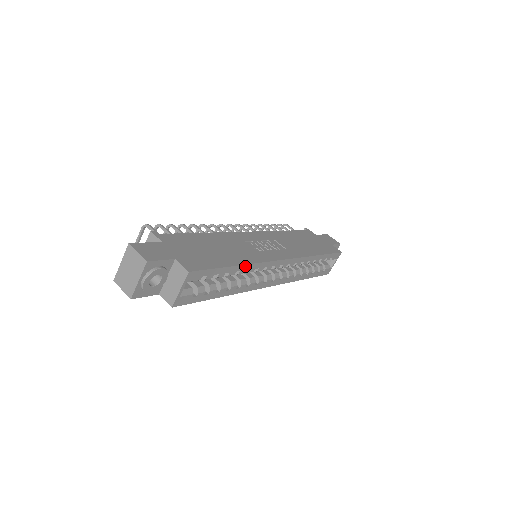
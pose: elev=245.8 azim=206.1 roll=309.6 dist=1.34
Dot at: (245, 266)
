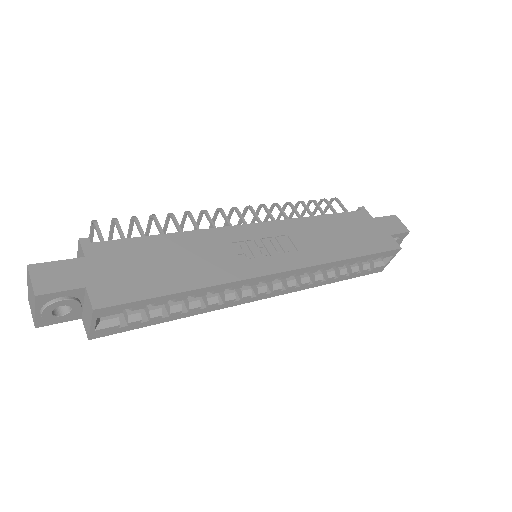
Dot at: (203, 289)
